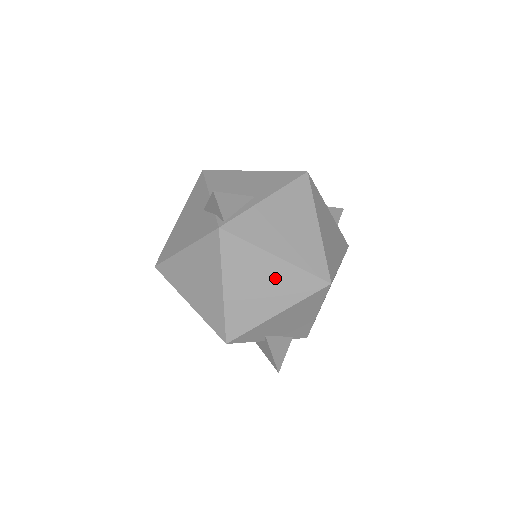
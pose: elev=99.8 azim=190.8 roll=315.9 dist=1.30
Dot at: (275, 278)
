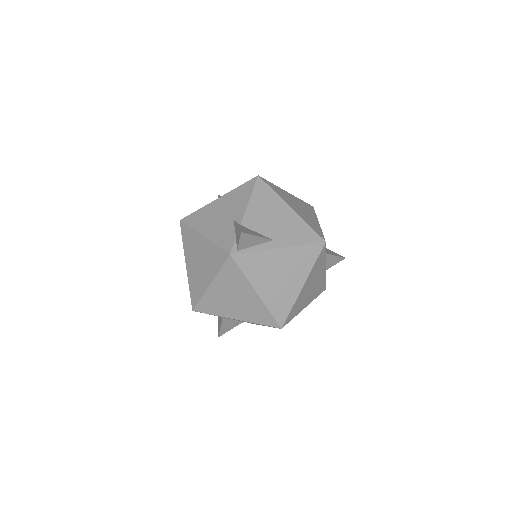
Dot at: (248, 302)
